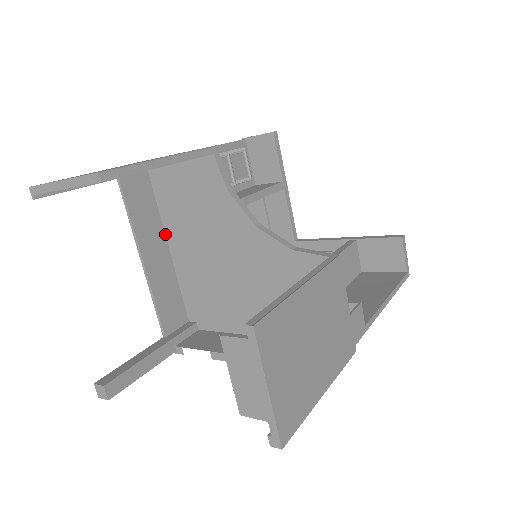
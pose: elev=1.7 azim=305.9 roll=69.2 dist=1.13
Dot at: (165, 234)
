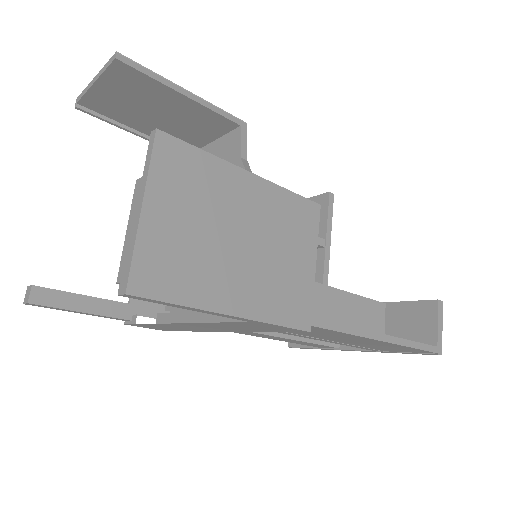
Dot at: occluded
